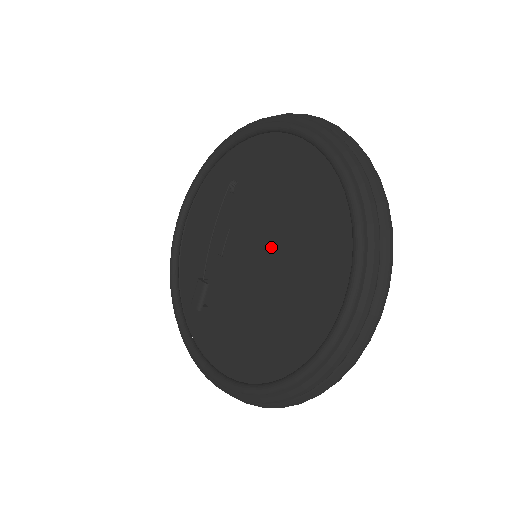
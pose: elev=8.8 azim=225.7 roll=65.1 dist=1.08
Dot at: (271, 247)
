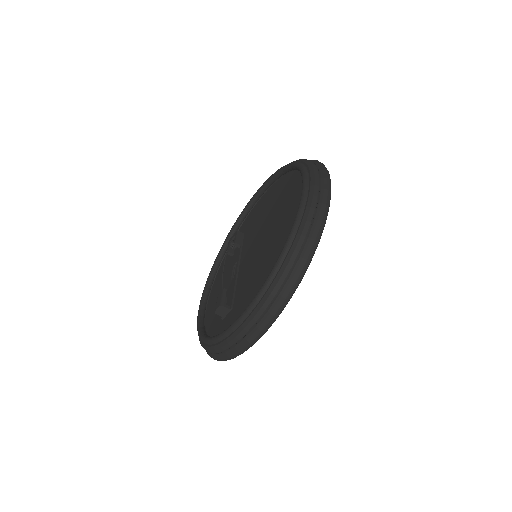
Dot at: (262, 235)
